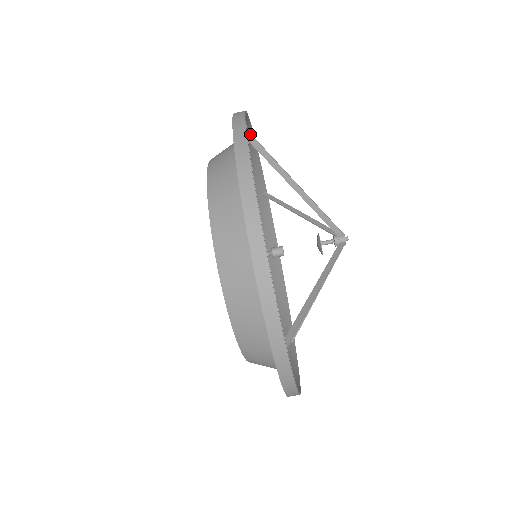
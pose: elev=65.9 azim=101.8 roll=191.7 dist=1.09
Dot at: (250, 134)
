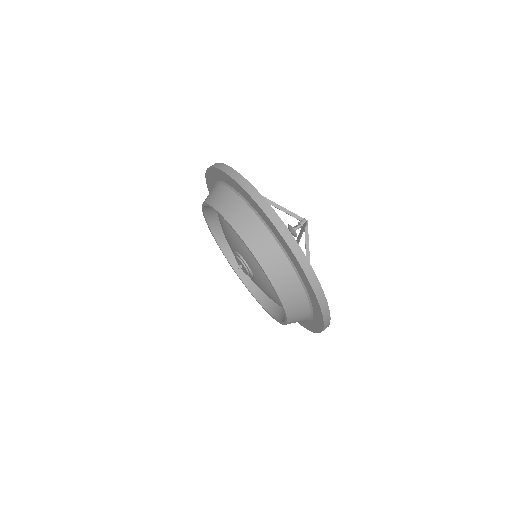
Dot at: occluded
